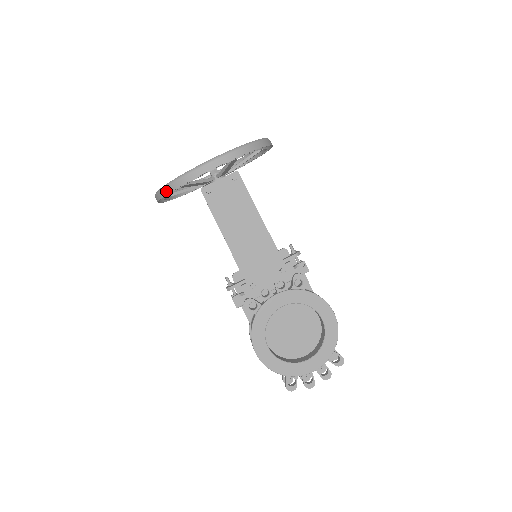
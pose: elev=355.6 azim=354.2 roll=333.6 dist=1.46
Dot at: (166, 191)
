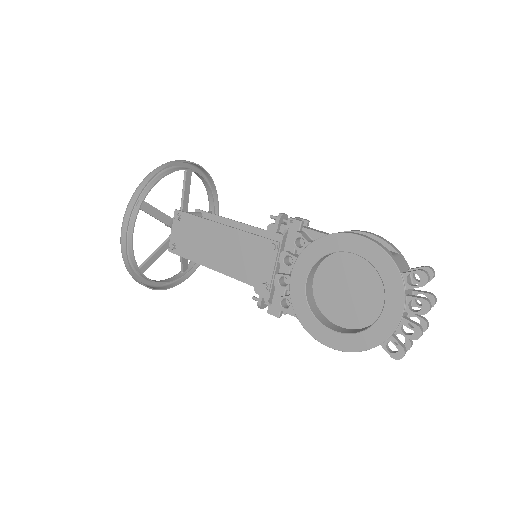
Dot at: (136, 281)
